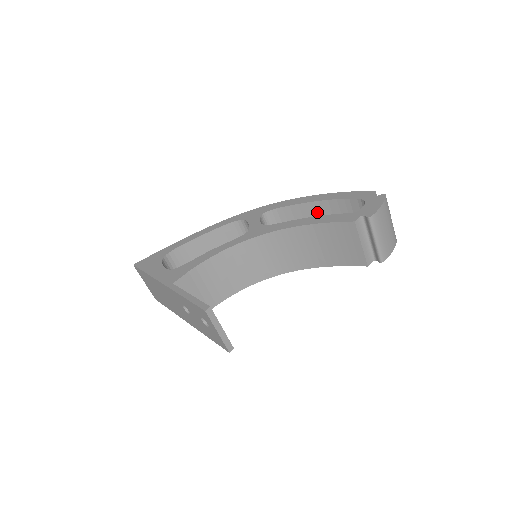
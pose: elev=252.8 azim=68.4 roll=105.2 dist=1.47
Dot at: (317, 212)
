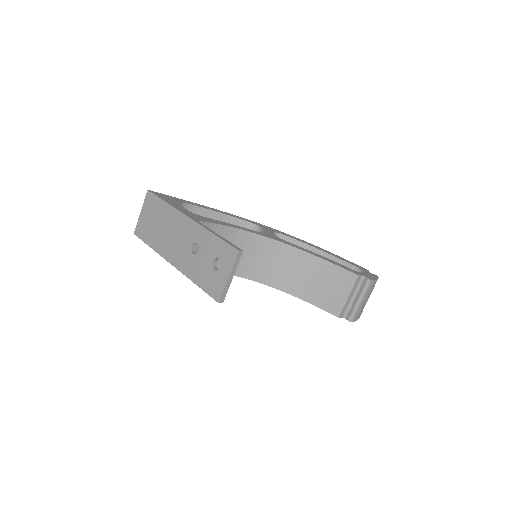
Dot at: occluded
